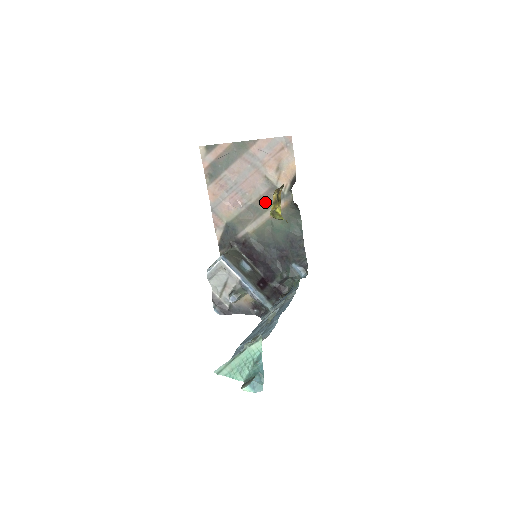
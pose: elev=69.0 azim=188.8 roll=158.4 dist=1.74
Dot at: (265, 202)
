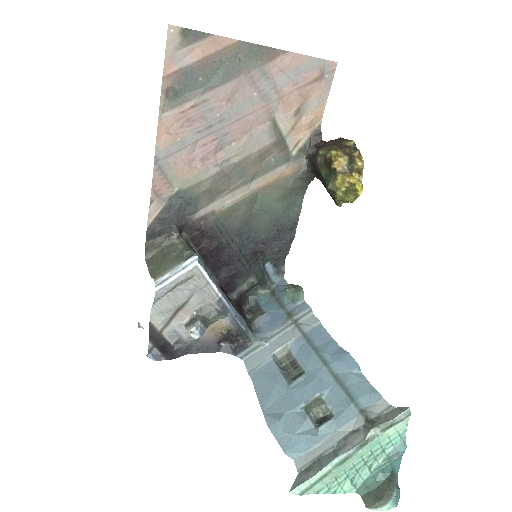
Dot at: (259, 163)
